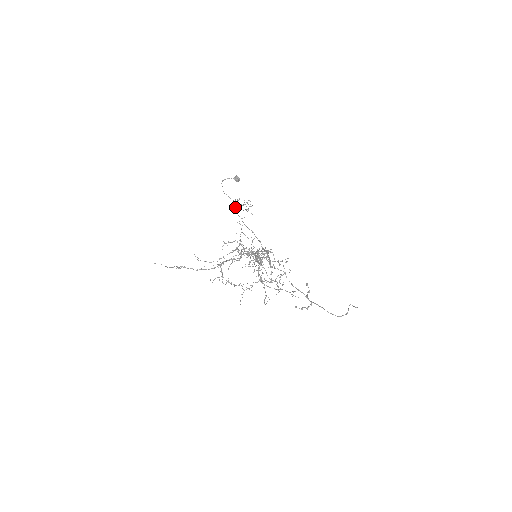
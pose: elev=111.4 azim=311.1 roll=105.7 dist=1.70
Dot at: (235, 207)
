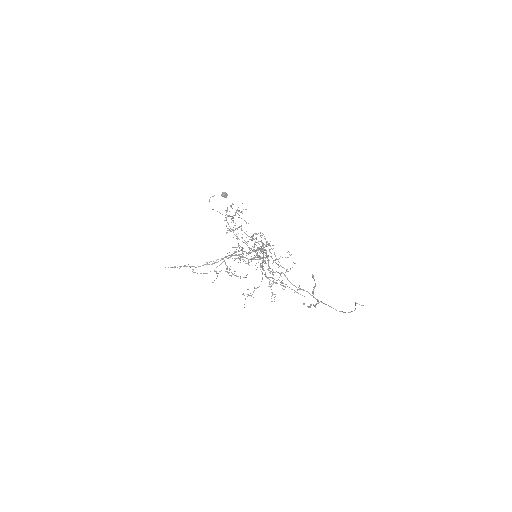
Dot at: (226, 219)
